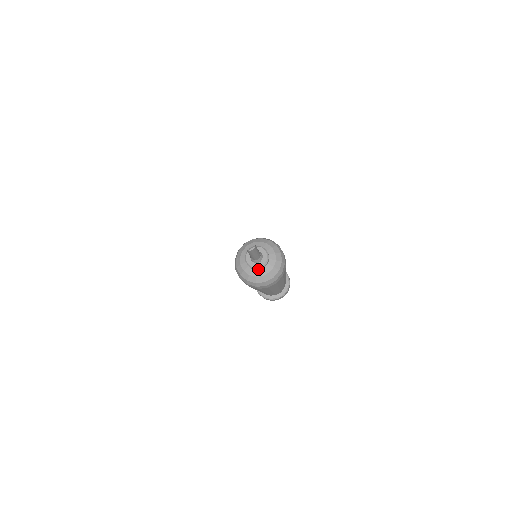
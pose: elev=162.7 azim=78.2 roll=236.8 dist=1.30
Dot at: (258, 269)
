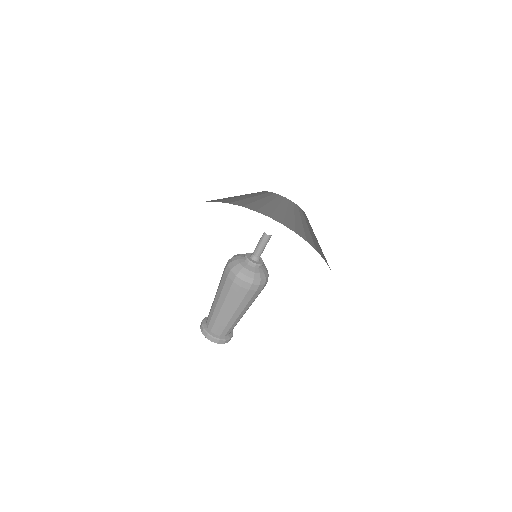
Dot at: (260, 267)
